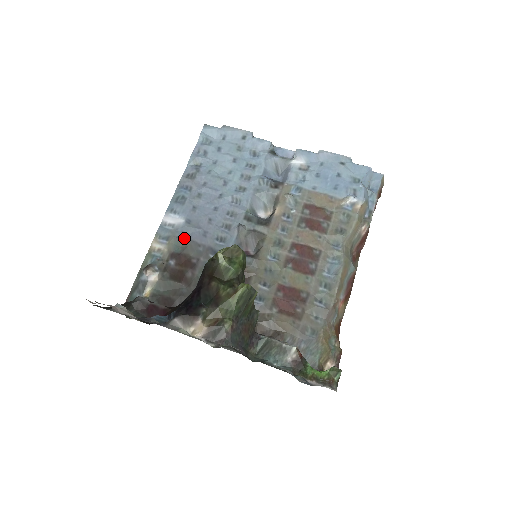
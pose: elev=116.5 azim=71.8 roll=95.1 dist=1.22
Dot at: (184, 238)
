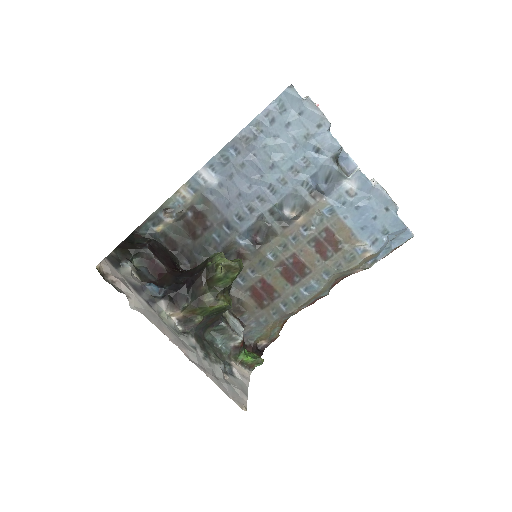
Dot at: (209, 199)
